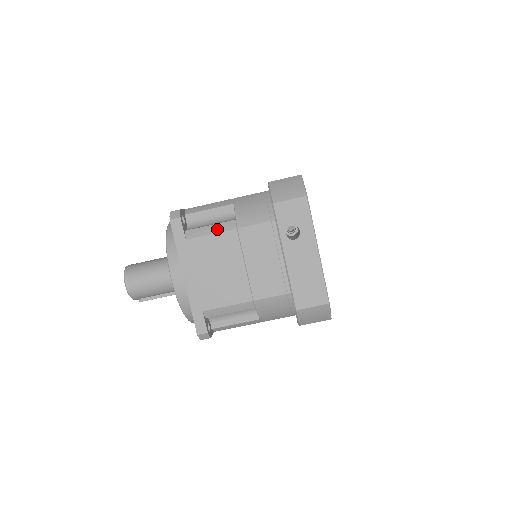
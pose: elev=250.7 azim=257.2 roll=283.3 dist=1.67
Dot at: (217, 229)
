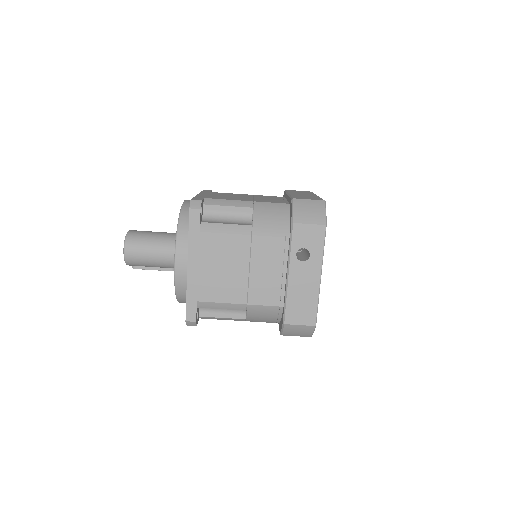
Dot at: (232, 230)
